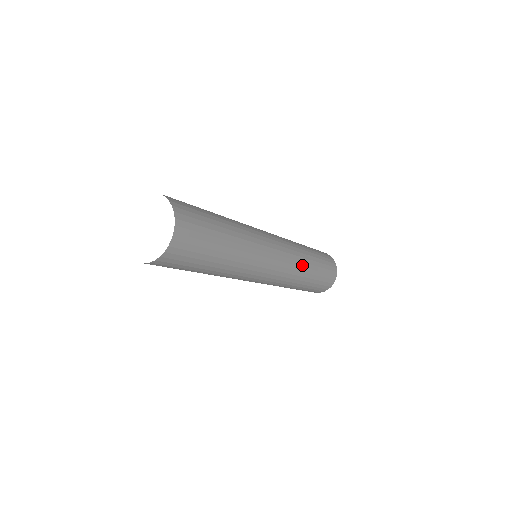
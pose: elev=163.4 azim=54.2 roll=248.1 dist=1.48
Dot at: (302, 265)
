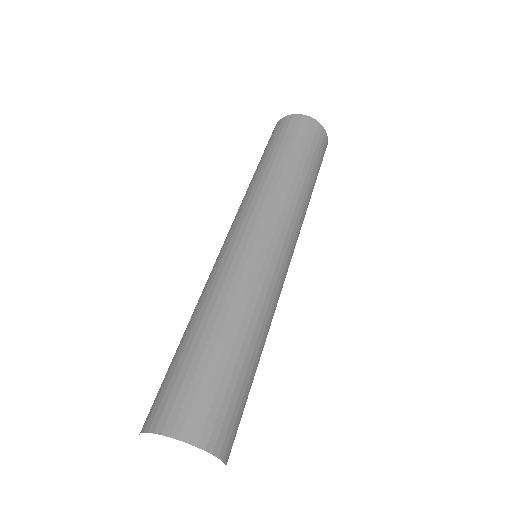
Dot at: (304, 210)
